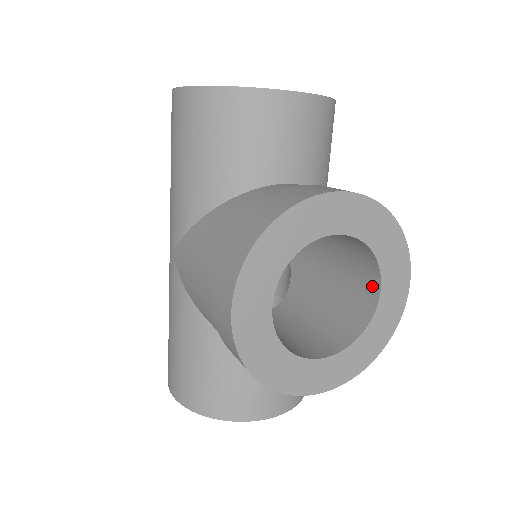
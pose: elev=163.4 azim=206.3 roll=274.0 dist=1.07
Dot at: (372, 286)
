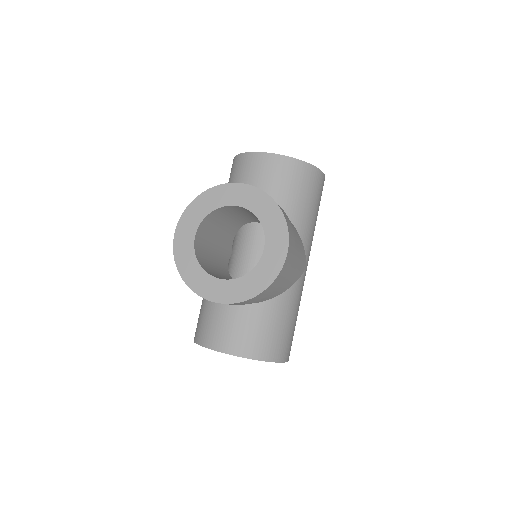
Dot at: occluded
